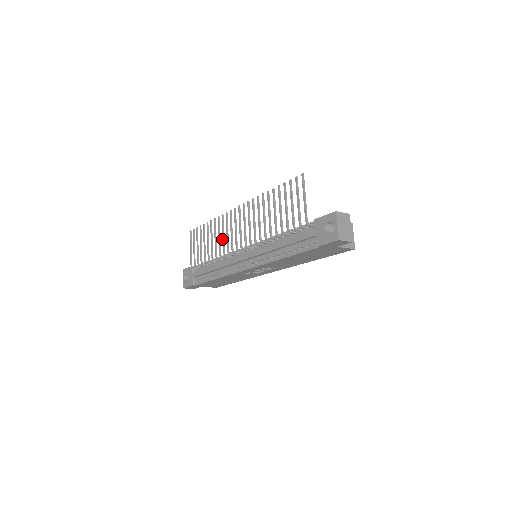
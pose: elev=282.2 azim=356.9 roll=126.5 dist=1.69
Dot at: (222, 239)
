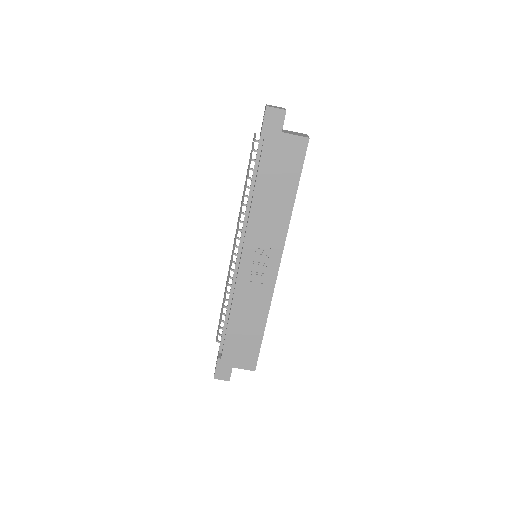
Dot at: occluded
